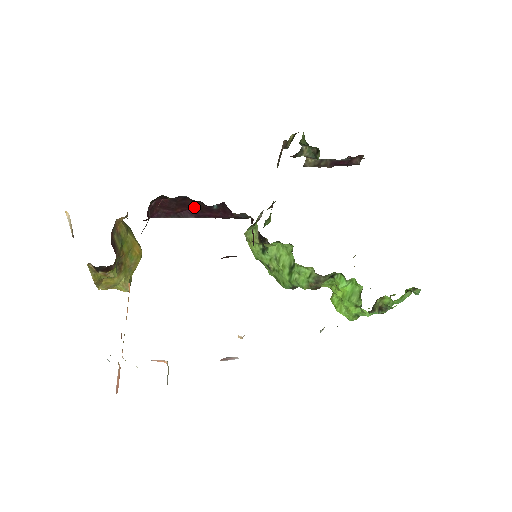
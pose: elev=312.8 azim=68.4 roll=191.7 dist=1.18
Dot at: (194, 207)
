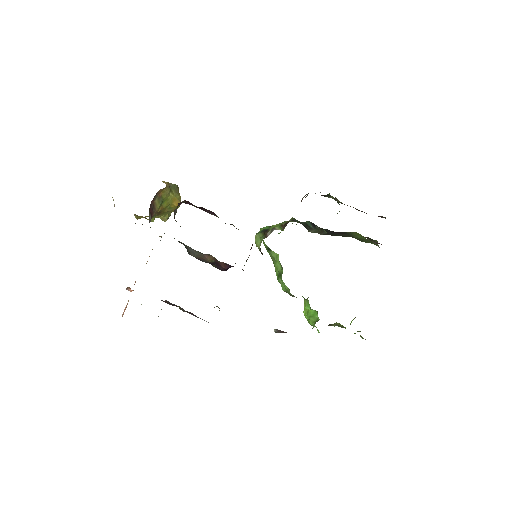
Dot at: occluded
